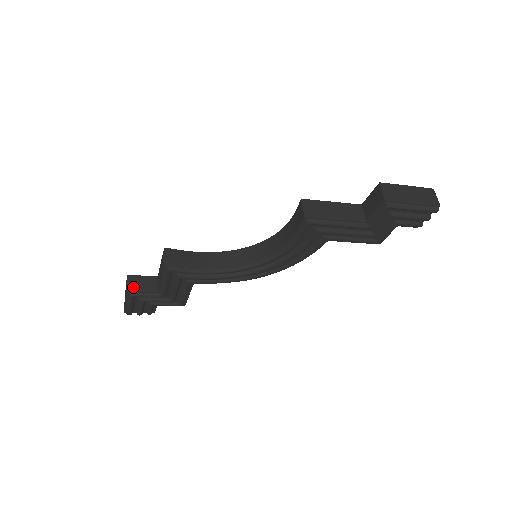
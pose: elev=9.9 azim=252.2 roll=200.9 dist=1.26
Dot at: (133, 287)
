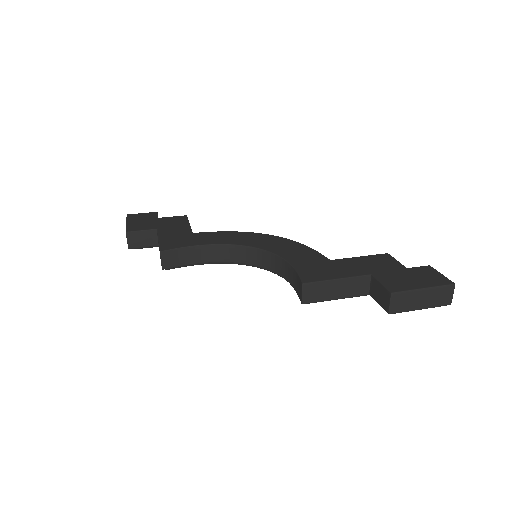
Dot at: (134, 244)
